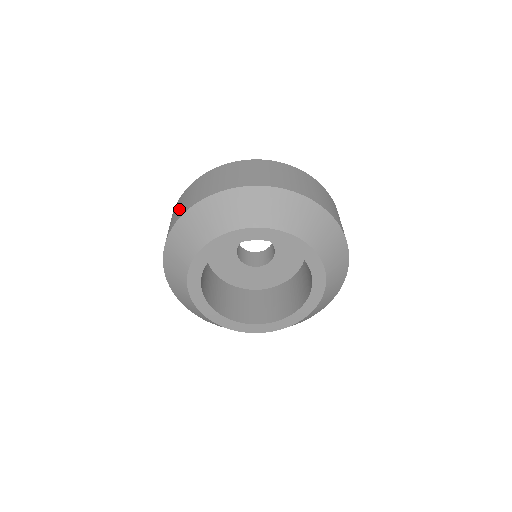
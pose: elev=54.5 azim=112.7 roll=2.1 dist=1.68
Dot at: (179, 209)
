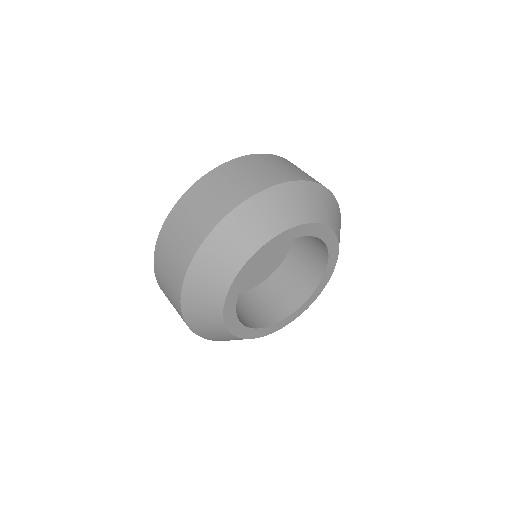
Dot at: (170, 297)
